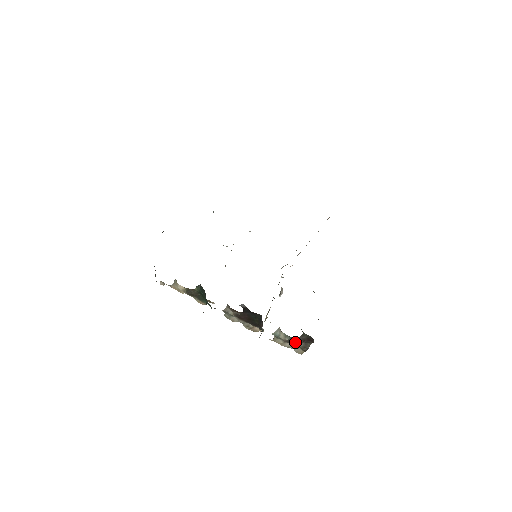
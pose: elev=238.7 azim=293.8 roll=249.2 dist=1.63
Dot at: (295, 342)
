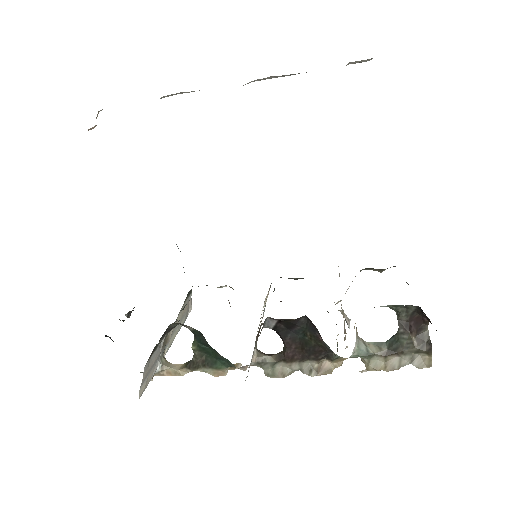
Dot at: (400, 344)
